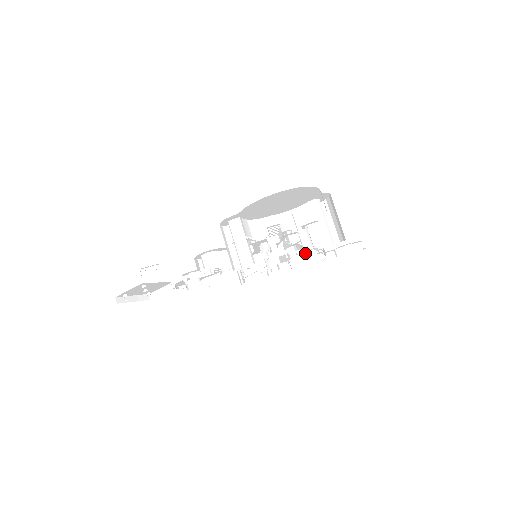
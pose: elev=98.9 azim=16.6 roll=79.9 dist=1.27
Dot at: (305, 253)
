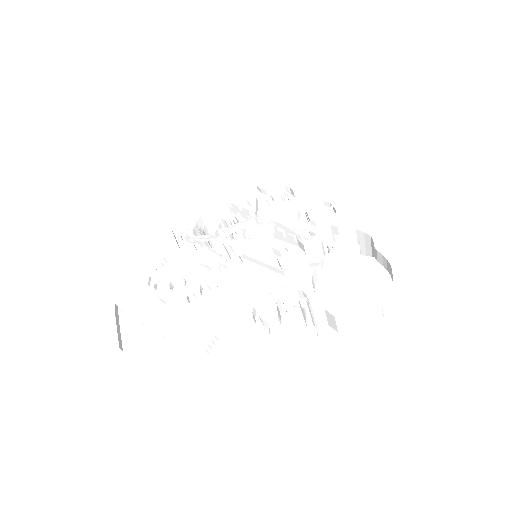
Dot at: occluded
